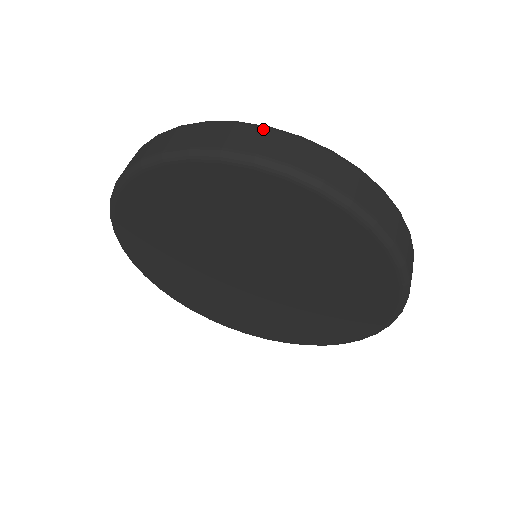
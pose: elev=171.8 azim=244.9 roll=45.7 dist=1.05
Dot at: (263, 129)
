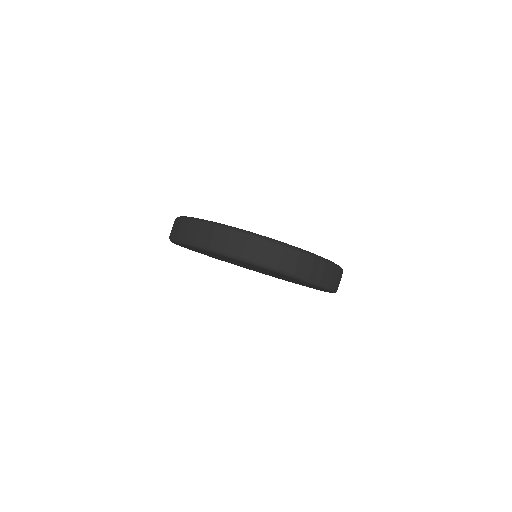
Dot at: (200, 224)
